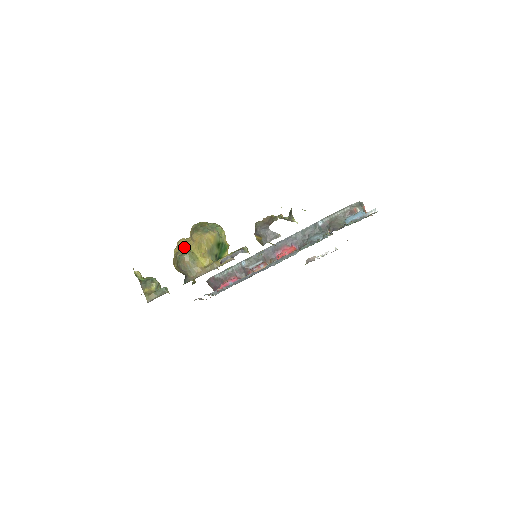
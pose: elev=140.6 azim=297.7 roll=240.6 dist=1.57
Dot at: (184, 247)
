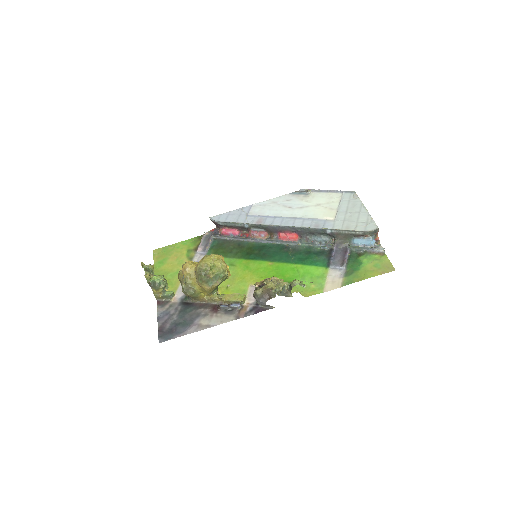
Dot at: (189, 282)
